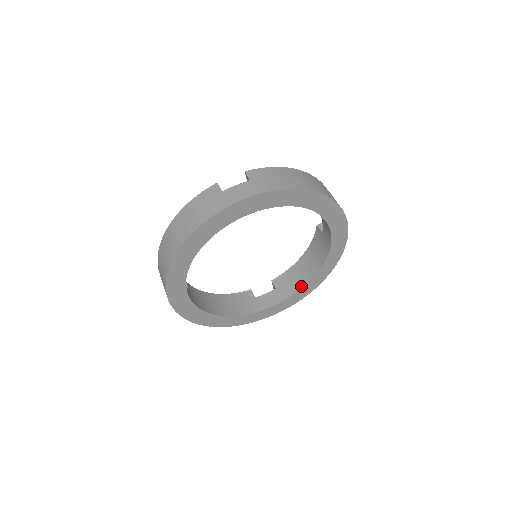
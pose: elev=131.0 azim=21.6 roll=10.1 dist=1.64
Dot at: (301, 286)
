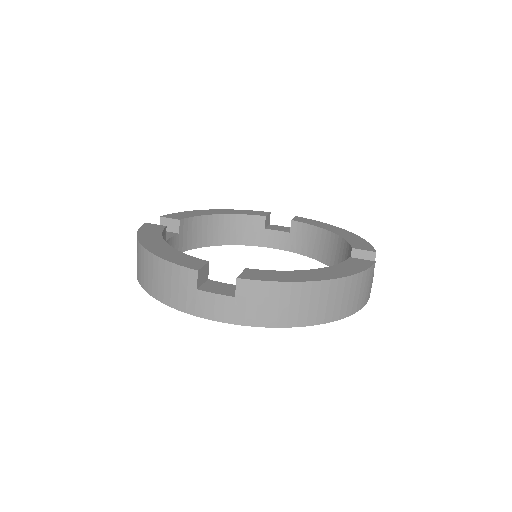
Dot at: (312, 256)
